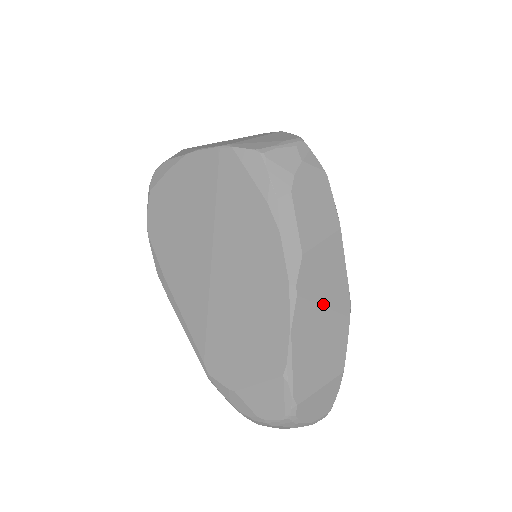
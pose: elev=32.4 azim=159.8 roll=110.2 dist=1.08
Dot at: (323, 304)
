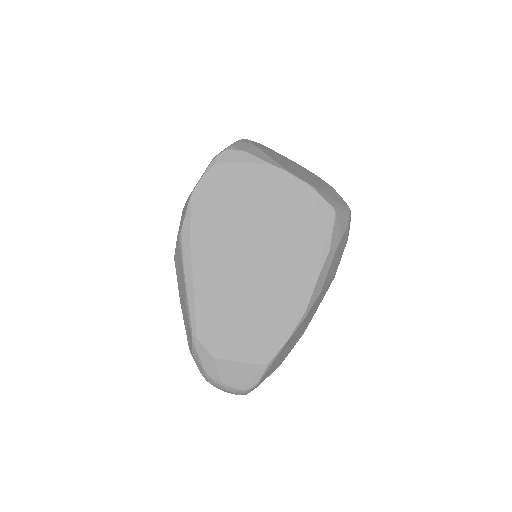
Dot at: (305, 325)
